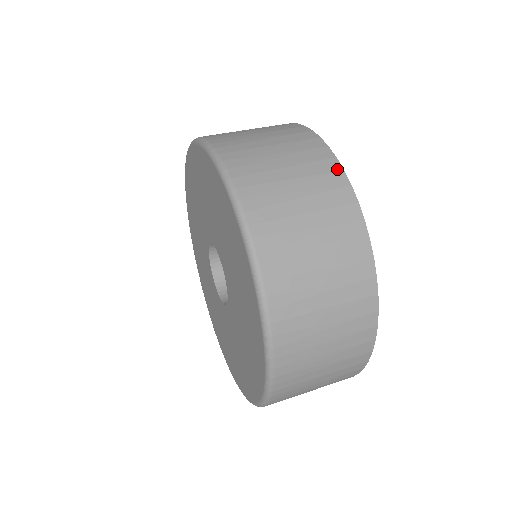
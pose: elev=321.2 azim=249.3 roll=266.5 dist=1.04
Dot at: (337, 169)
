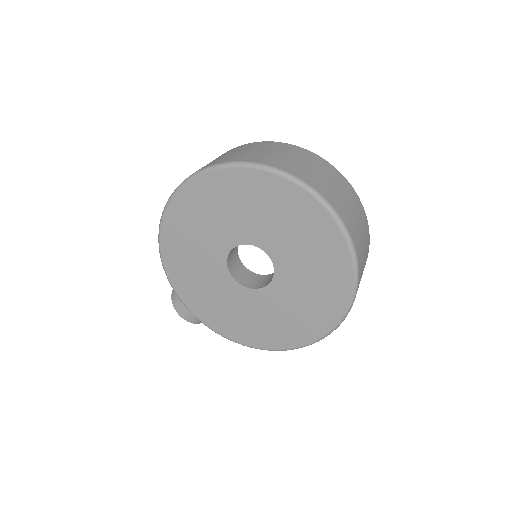
Dot at: (230, 150)
